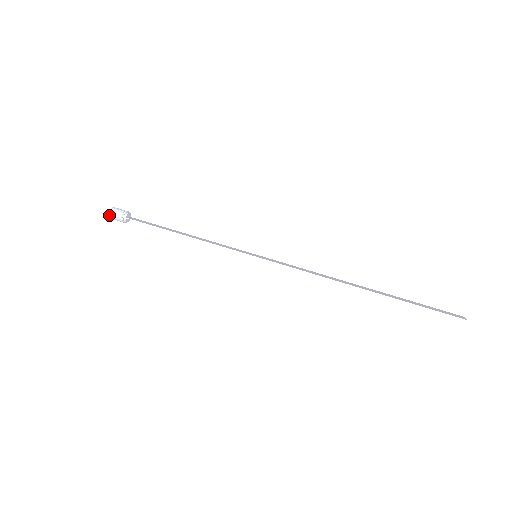
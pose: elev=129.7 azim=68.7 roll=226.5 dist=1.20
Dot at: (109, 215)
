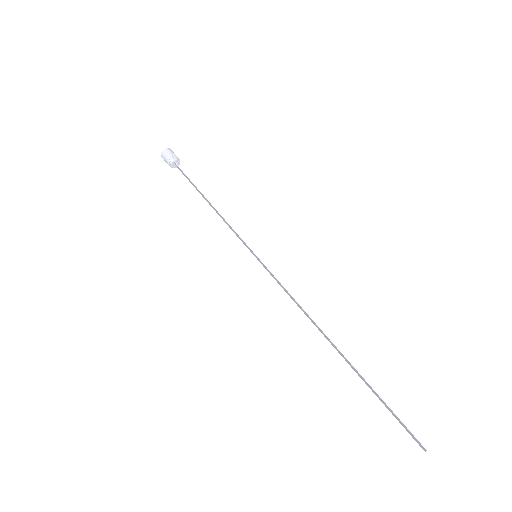
Dot at: (163, 151)
